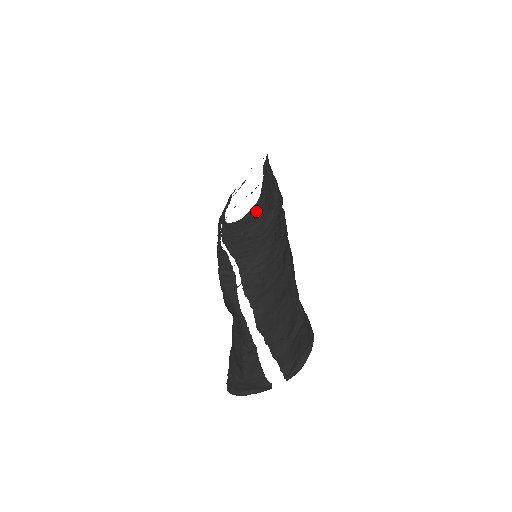
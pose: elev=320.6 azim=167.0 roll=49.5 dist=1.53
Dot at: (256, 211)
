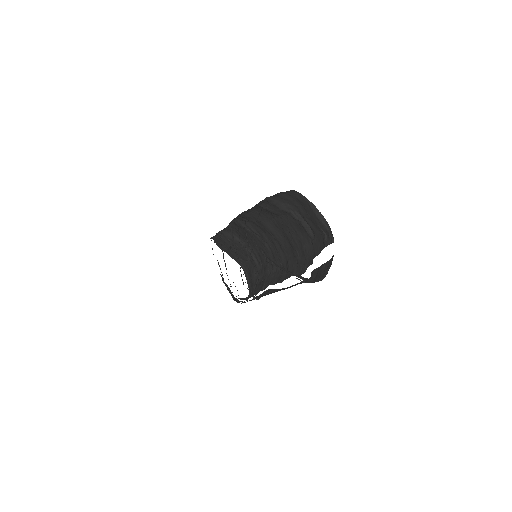
Dot at: (248, 274)
